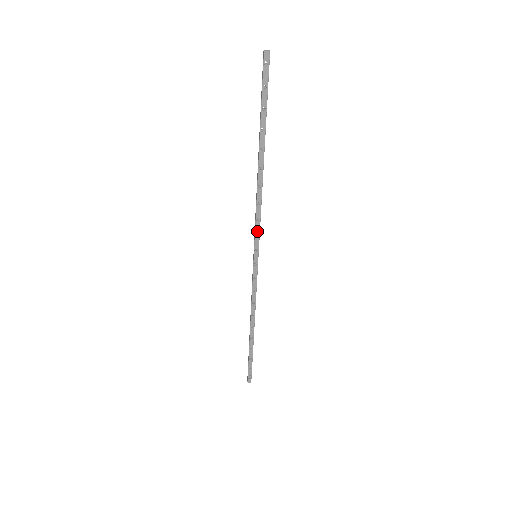
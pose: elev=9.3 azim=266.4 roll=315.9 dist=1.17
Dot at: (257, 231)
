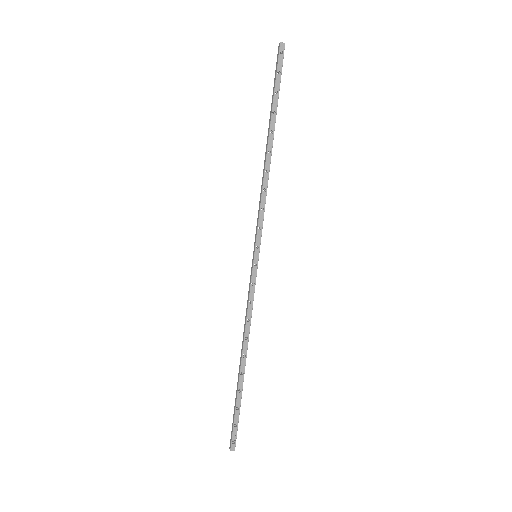
Dot at: (260, 223)
